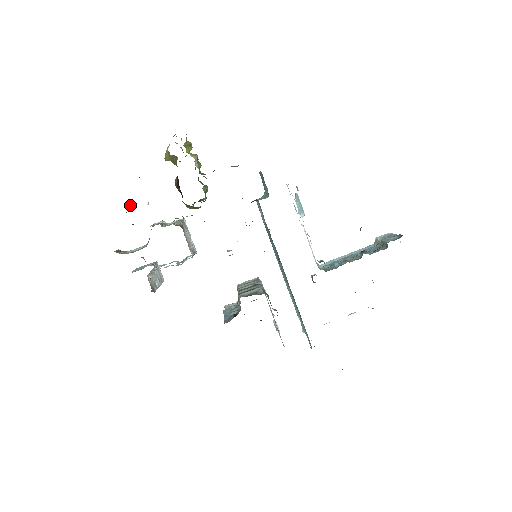
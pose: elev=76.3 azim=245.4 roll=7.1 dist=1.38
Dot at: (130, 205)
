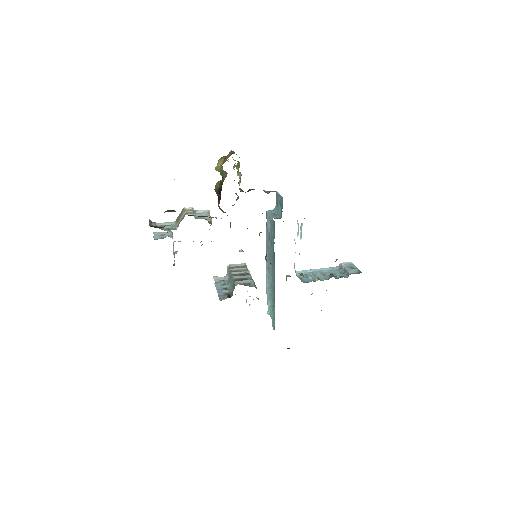
Dot at: occluded
